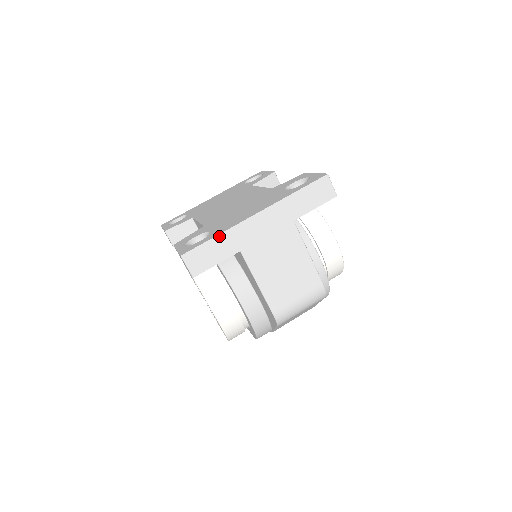
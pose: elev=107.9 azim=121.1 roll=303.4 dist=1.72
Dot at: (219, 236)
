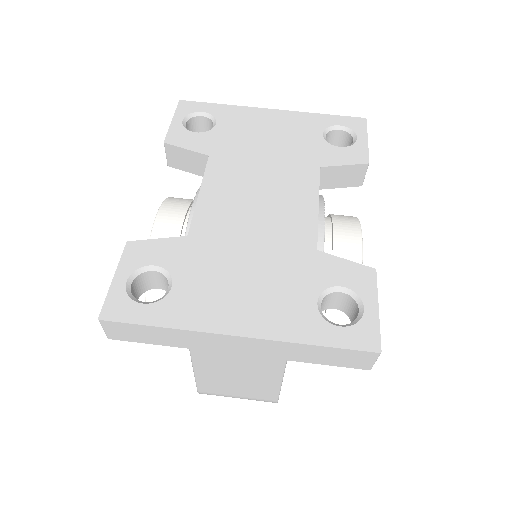
Dot at: (166, 329)
